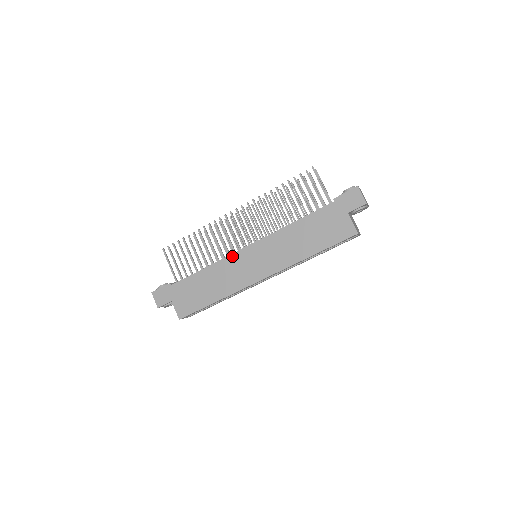
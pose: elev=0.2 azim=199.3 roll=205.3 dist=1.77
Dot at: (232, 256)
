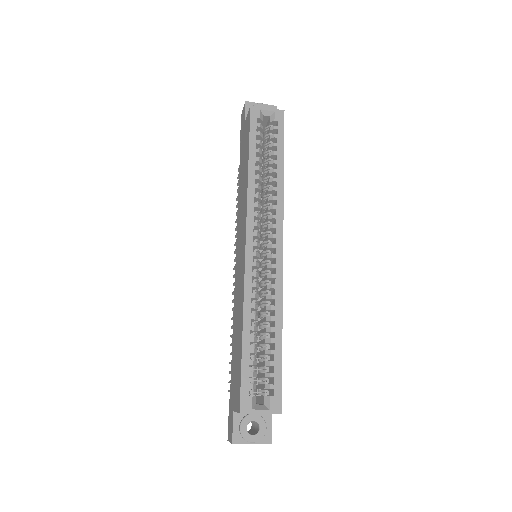
Dot at: (235, 284)
